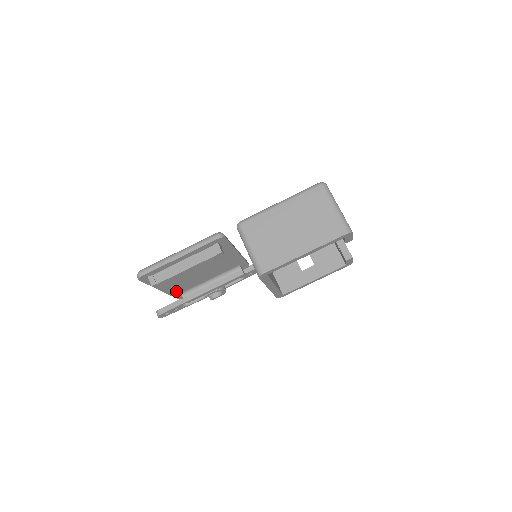
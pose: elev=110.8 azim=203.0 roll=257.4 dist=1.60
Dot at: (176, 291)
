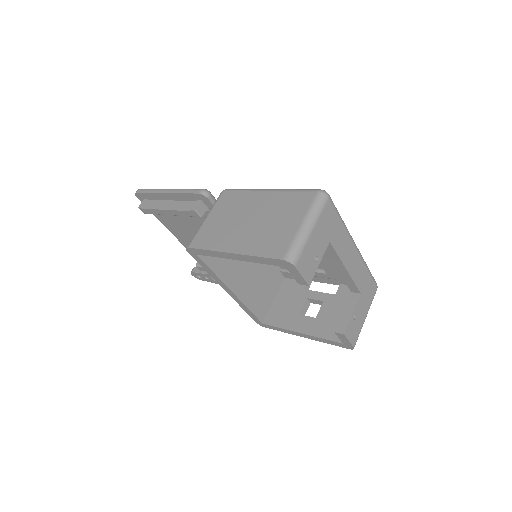
Dot at: occluded
